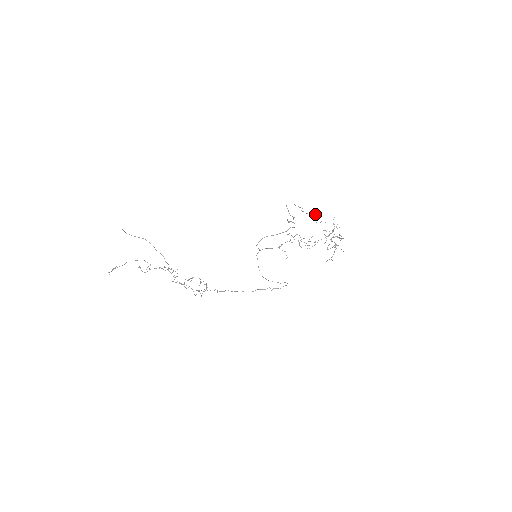
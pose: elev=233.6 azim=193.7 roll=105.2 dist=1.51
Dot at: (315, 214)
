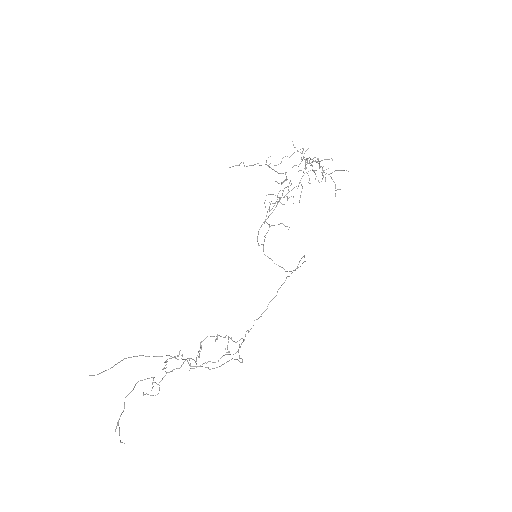
Dot at: occluded
